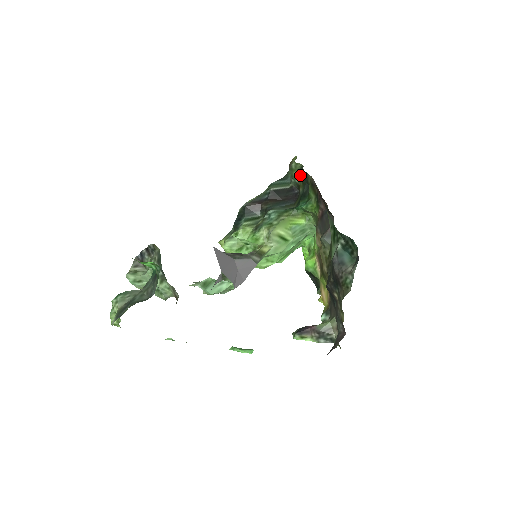
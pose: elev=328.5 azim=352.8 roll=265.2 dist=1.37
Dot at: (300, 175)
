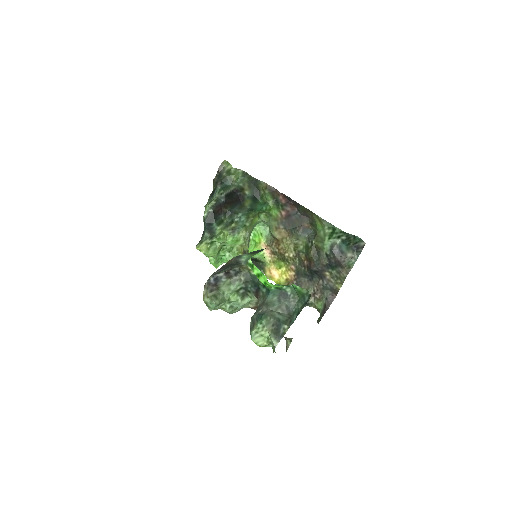
Dot at: (245, 180)
